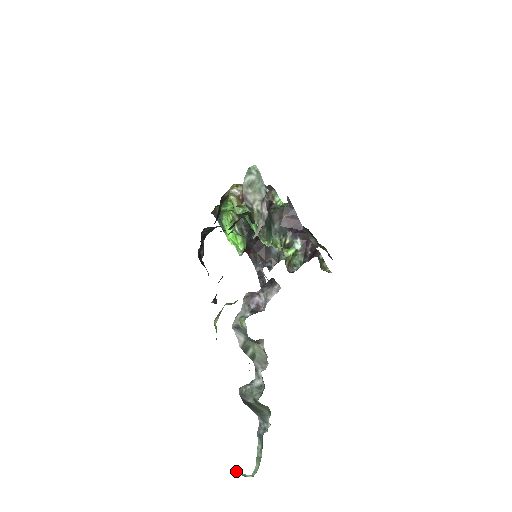
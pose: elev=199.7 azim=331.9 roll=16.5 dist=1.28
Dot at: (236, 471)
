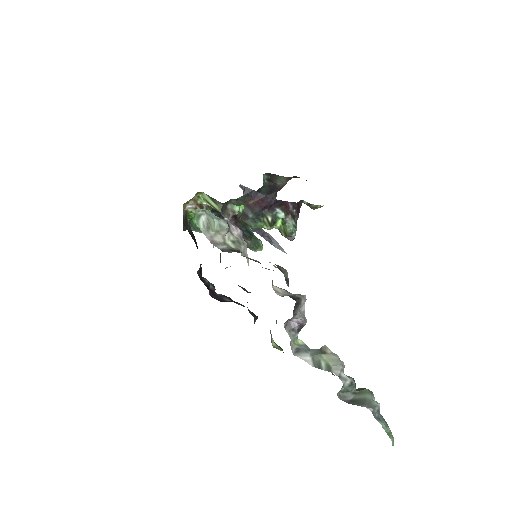
Dot at: occluded
